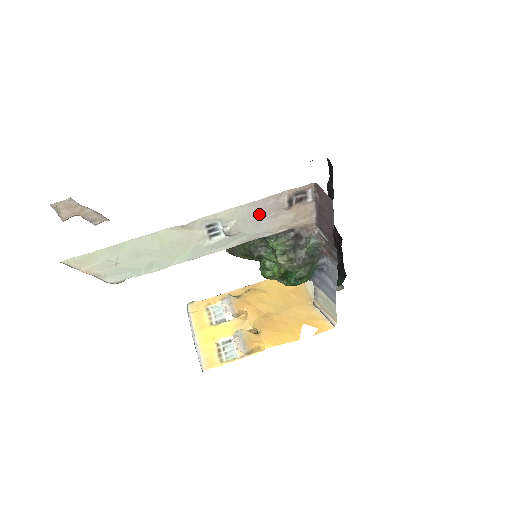
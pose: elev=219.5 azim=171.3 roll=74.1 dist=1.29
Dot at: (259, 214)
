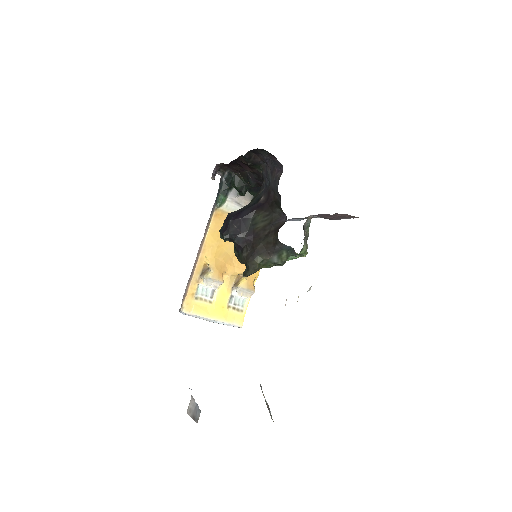
Dot at: occluded
